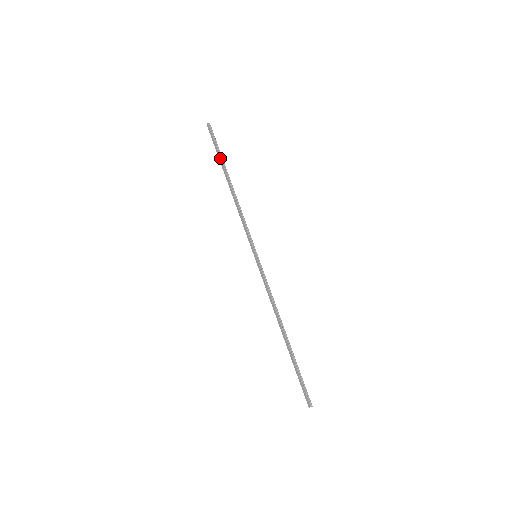
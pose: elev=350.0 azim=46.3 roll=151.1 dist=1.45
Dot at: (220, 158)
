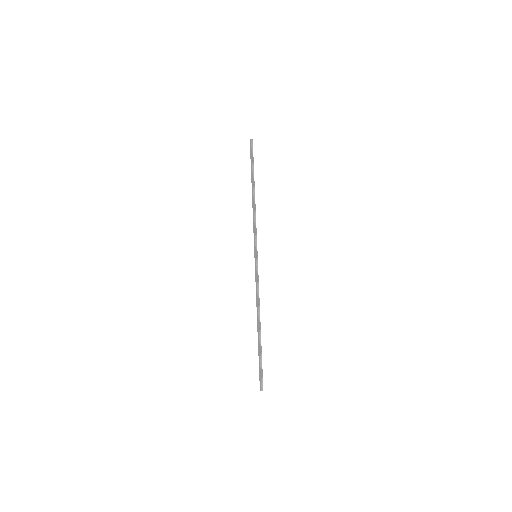
Dot at: (252, 169)
